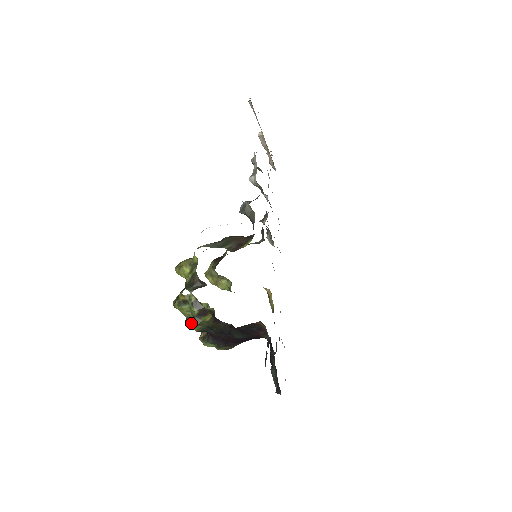
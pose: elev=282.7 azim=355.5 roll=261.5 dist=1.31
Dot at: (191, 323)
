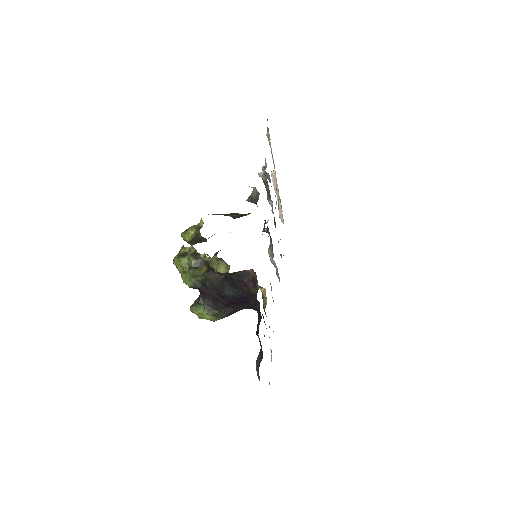
Dot at: (186, 276)
